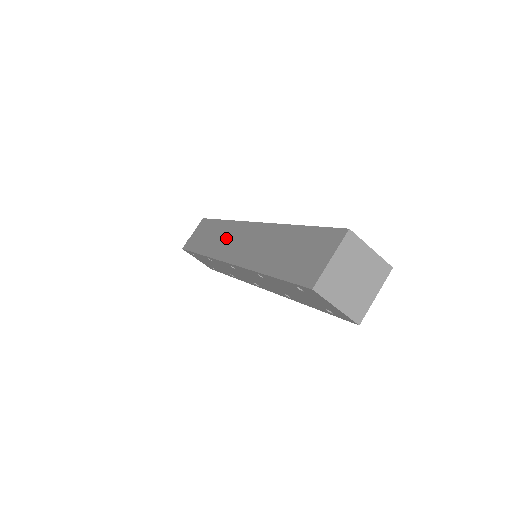
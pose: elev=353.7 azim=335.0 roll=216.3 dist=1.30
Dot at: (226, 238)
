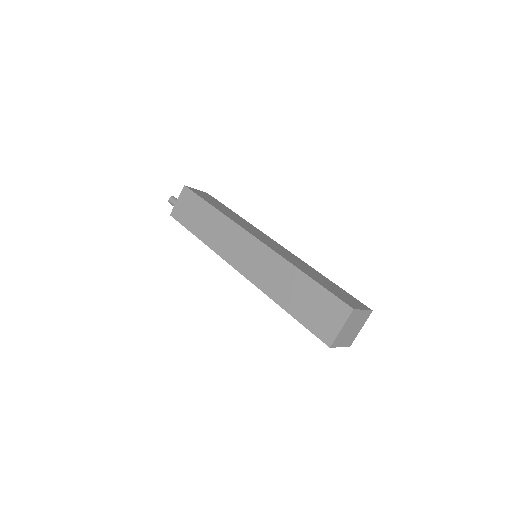
Dot at: (227, 238)
